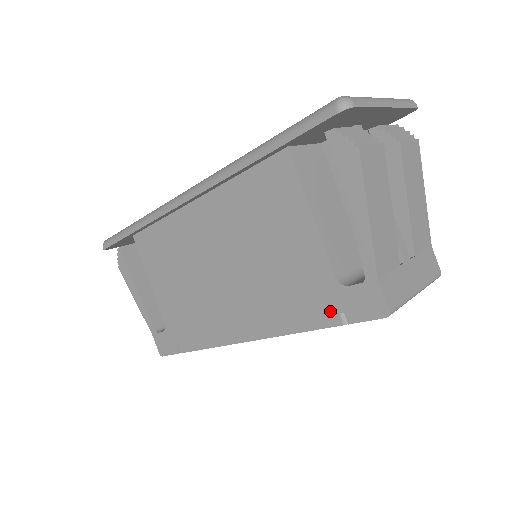
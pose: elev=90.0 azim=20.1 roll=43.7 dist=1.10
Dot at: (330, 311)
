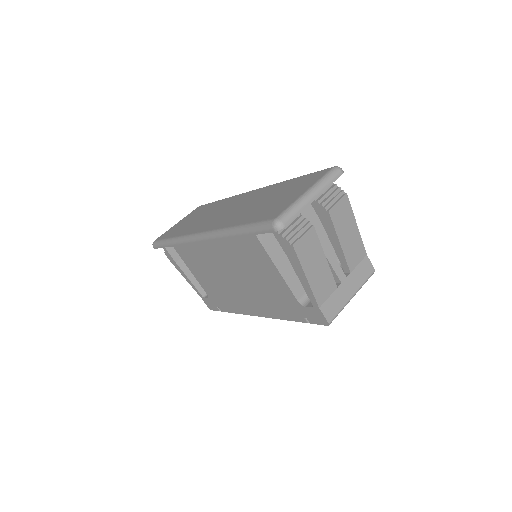
Dot at: (299, 315)
